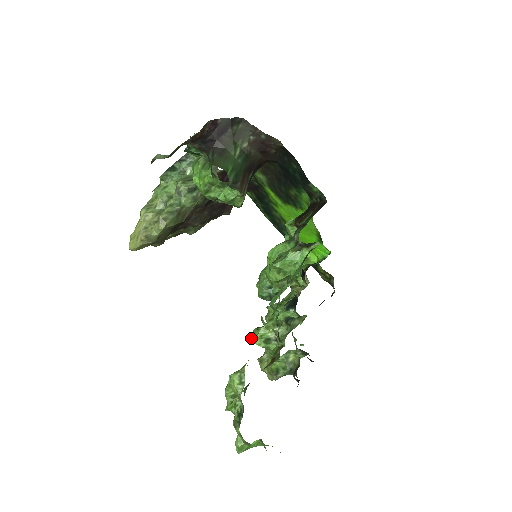
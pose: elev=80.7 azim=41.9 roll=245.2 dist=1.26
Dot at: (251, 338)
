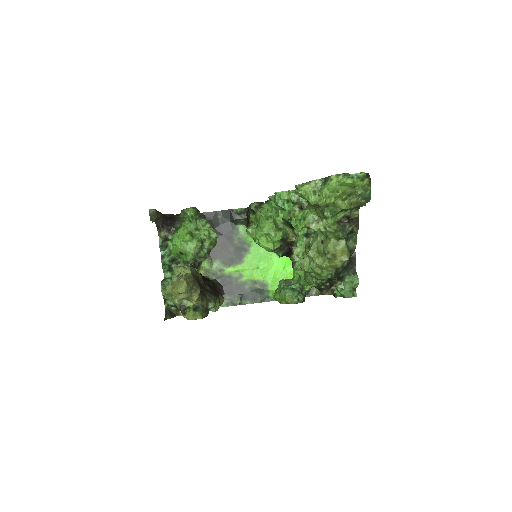
Dot at: (297, 228)
